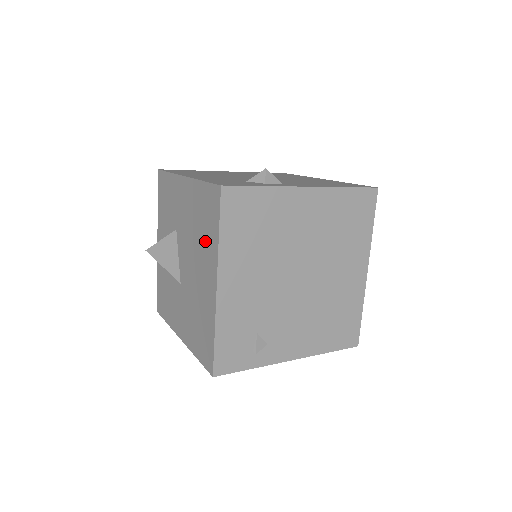
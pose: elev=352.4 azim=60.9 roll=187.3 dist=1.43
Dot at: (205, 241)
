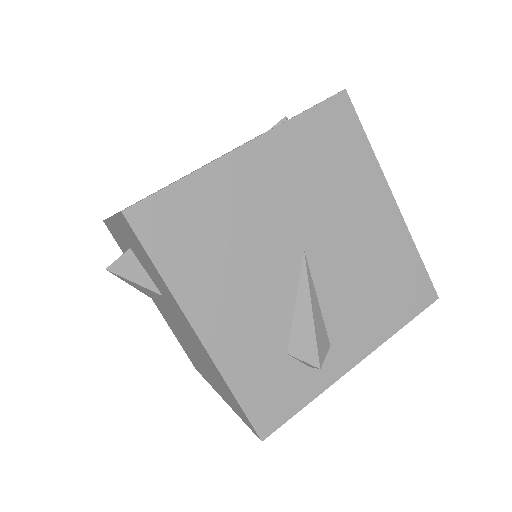
Dot at: (217, 384)
